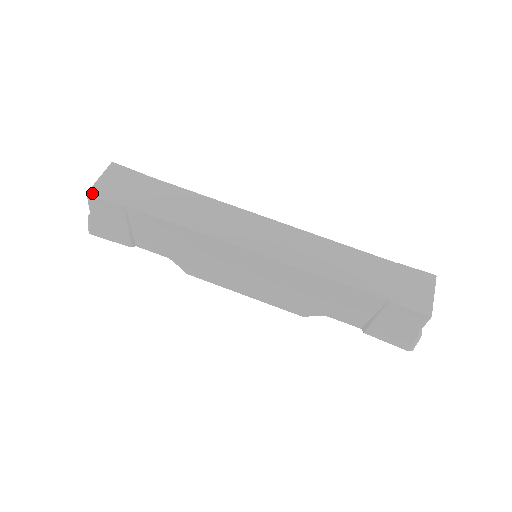
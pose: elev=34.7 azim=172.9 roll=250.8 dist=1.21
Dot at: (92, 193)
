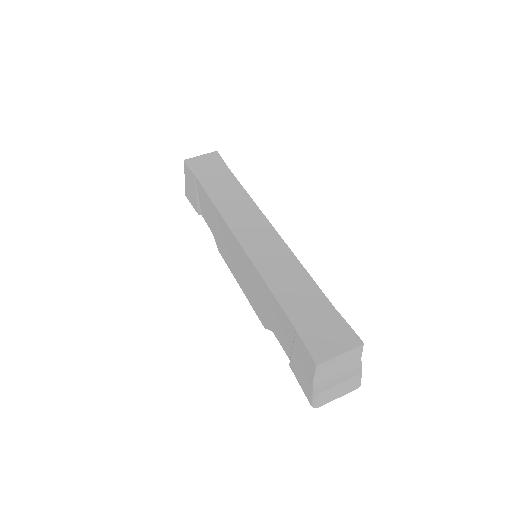
Dot at: (187, 161)
